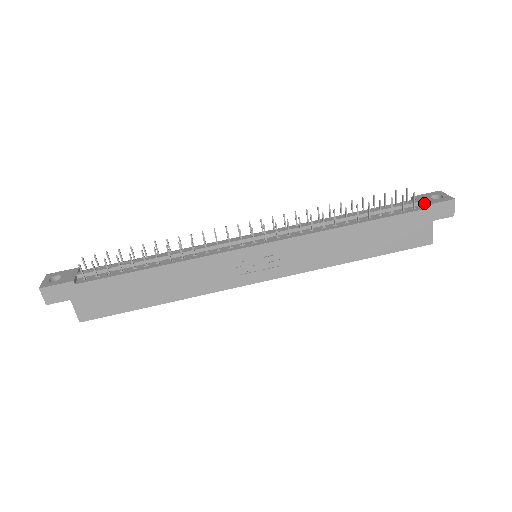
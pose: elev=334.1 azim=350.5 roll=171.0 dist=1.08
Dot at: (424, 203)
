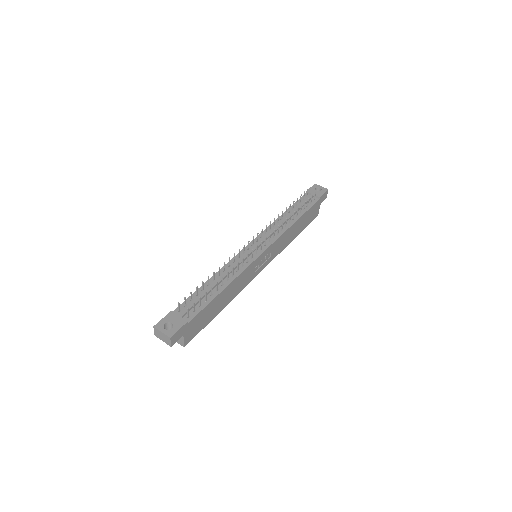
Dot at: (318, 196)
